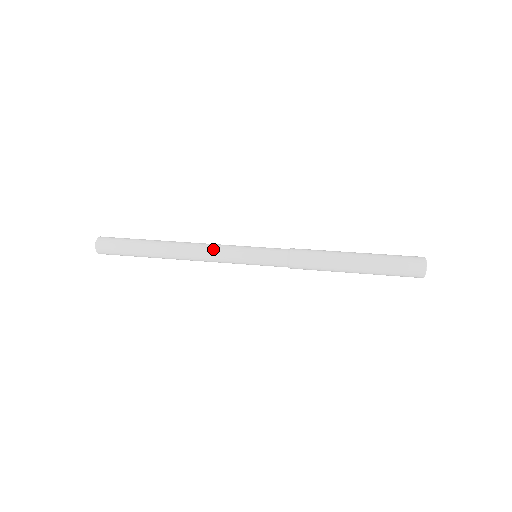
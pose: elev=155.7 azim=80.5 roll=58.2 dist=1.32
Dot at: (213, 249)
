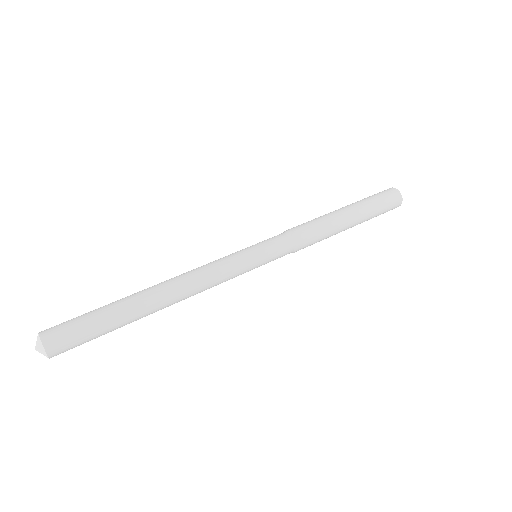
Dot at: (213, 271)
